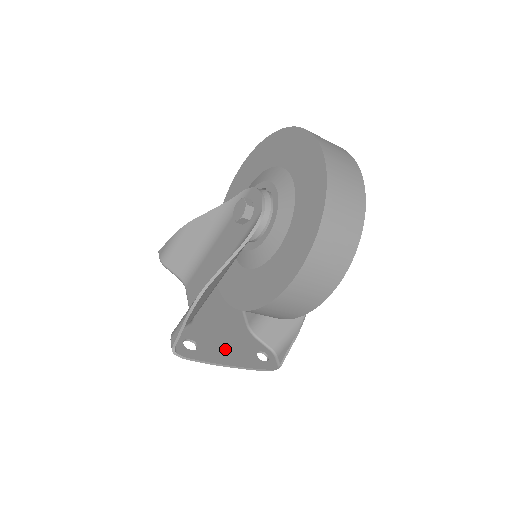
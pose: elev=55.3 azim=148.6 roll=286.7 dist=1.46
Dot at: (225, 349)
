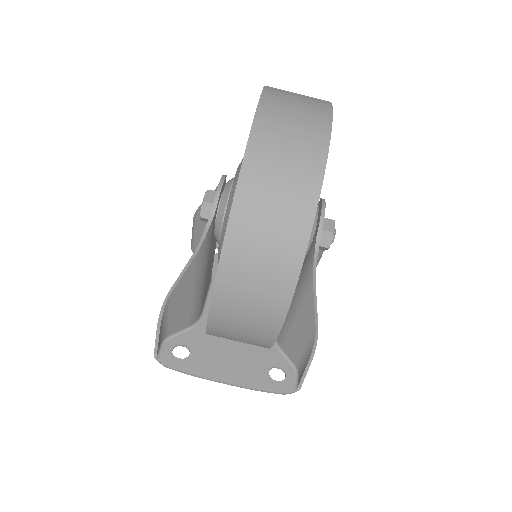
Dot at: (226, 360)
